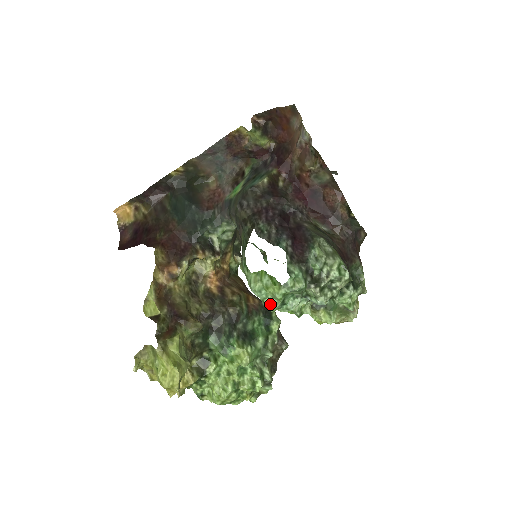
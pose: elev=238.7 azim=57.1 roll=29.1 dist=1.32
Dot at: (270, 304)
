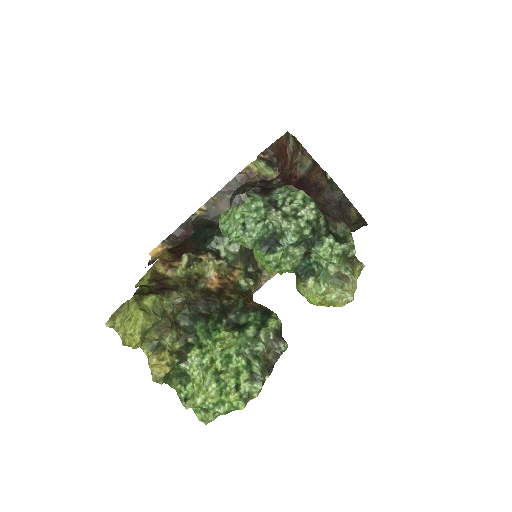
Dot at: (232, 231)
